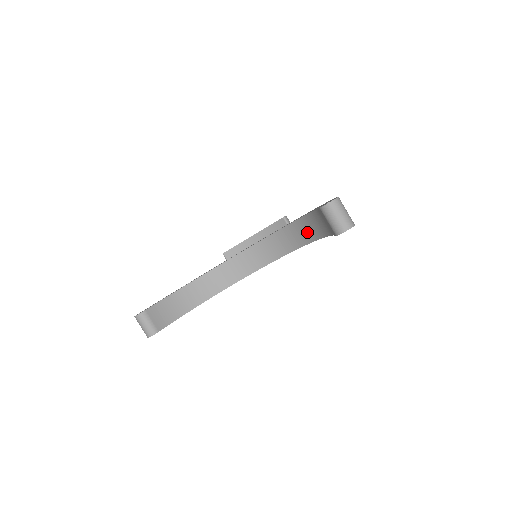
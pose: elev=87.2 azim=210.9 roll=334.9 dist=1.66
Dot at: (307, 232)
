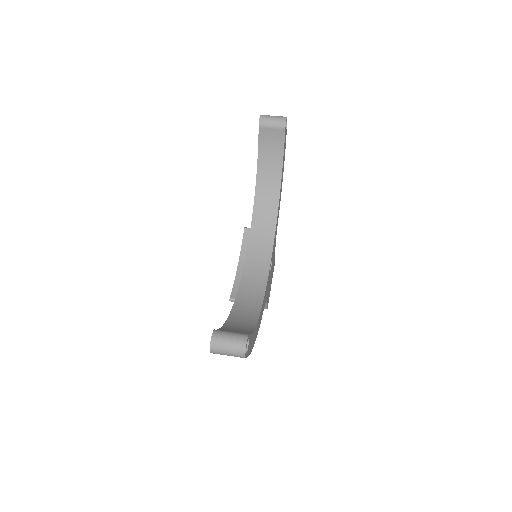
Dot at: (269, 194)
